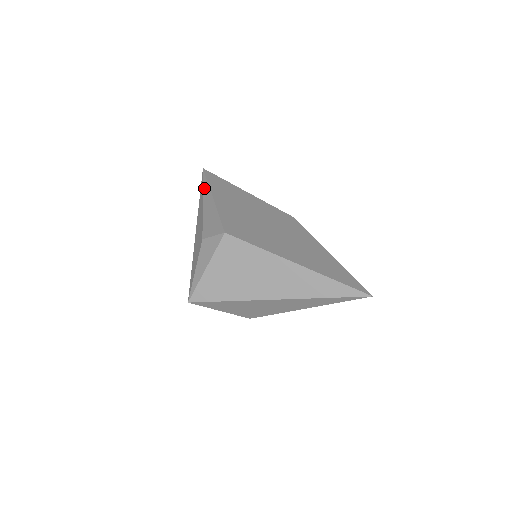
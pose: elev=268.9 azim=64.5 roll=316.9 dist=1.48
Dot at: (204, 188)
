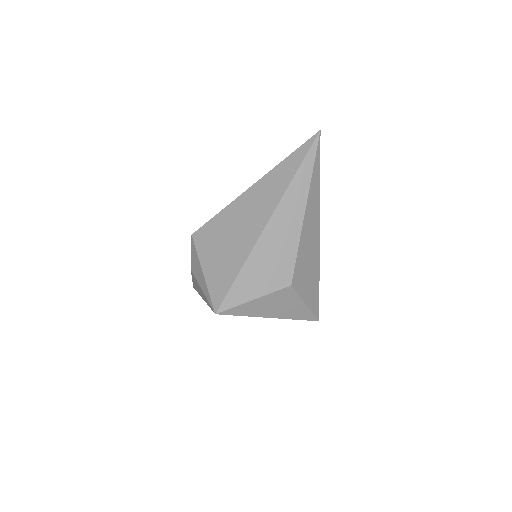
Dot at: occluded
